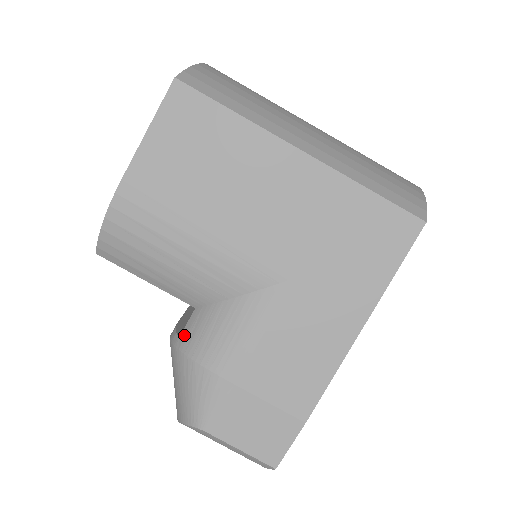
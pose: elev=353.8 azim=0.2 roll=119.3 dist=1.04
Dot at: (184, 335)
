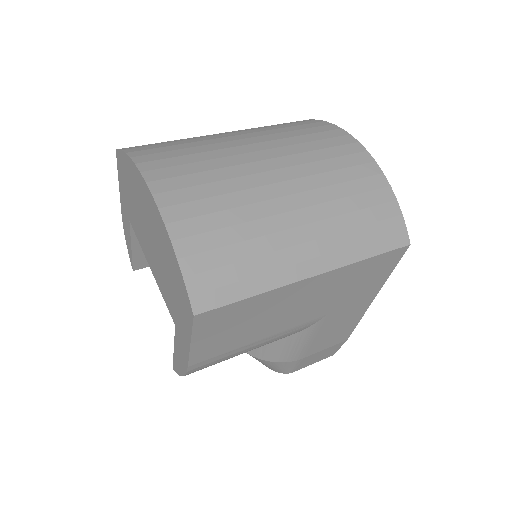
Dot at: (254, 351)
